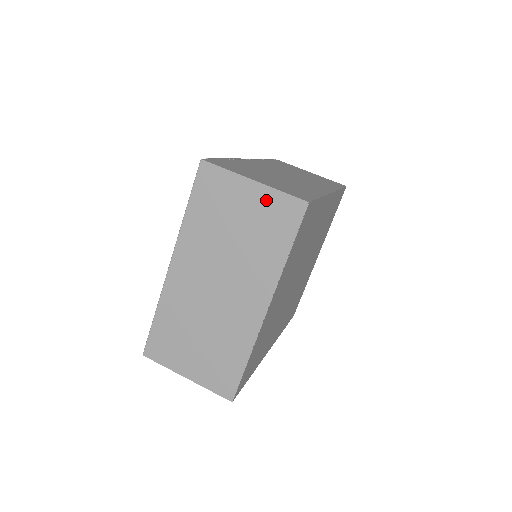
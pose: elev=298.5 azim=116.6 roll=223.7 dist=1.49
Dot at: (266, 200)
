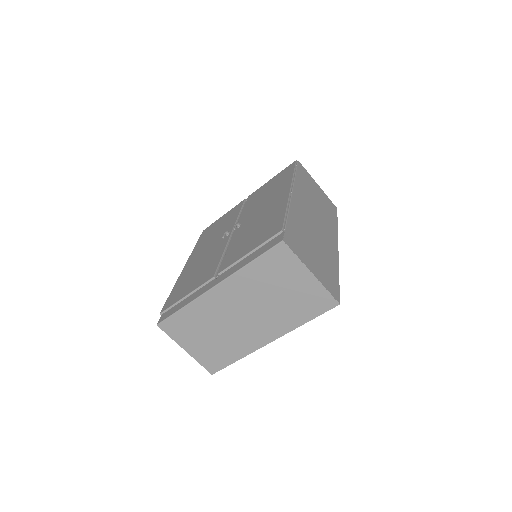
Dot at: (313, 289)
